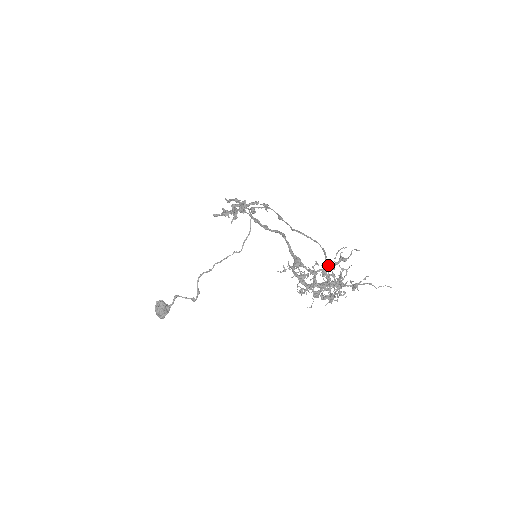
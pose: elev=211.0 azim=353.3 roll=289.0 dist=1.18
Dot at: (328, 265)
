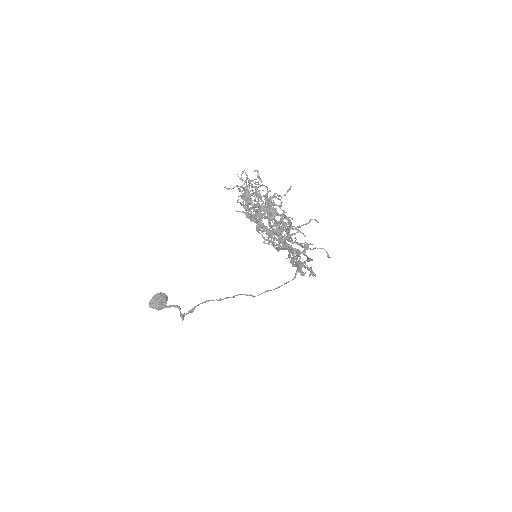
Dot at: (288, 224)
